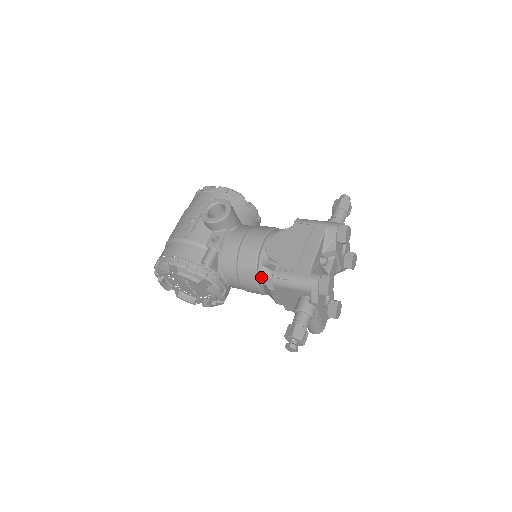
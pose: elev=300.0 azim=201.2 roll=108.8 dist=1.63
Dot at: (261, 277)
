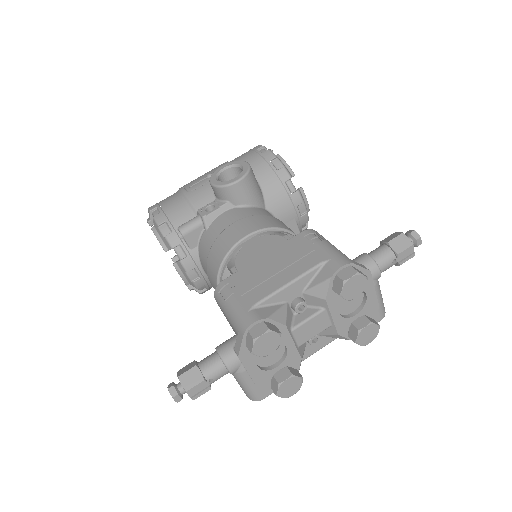
Dot at: occluded
